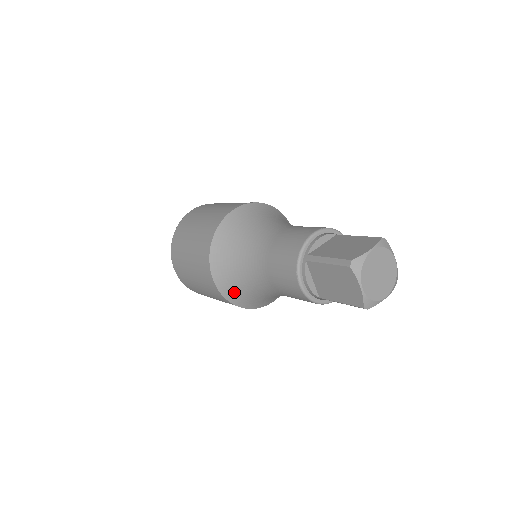
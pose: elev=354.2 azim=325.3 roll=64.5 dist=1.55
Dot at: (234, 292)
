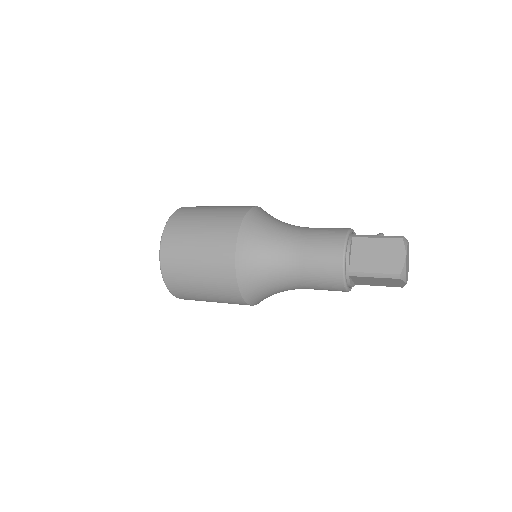
Dot at: occluded
